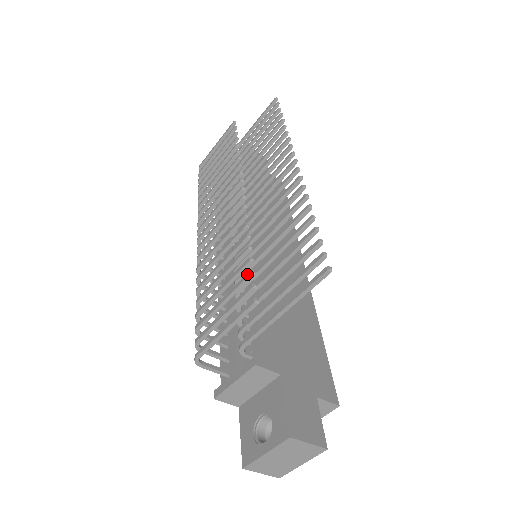
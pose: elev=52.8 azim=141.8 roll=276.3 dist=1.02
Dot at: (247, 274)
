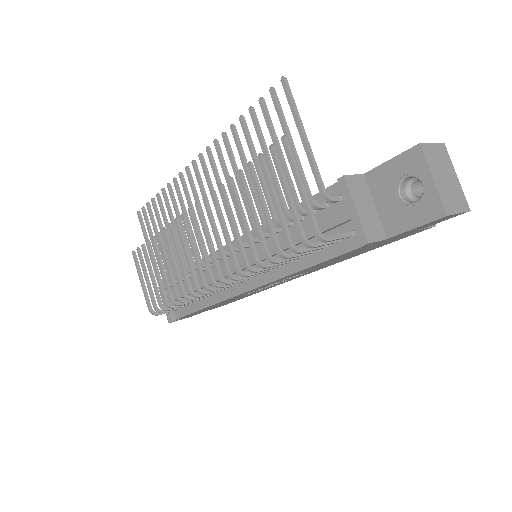
Dot at: (259, 161)
